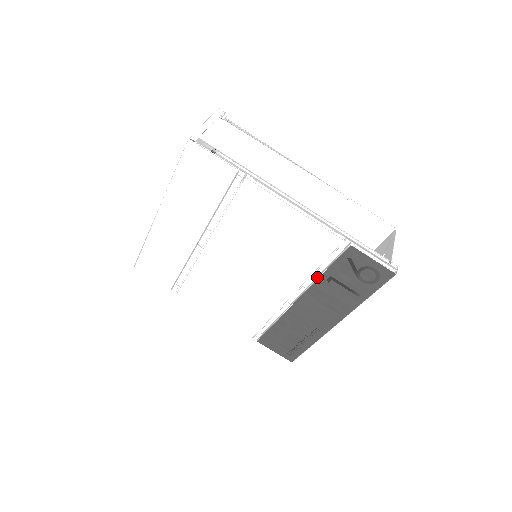
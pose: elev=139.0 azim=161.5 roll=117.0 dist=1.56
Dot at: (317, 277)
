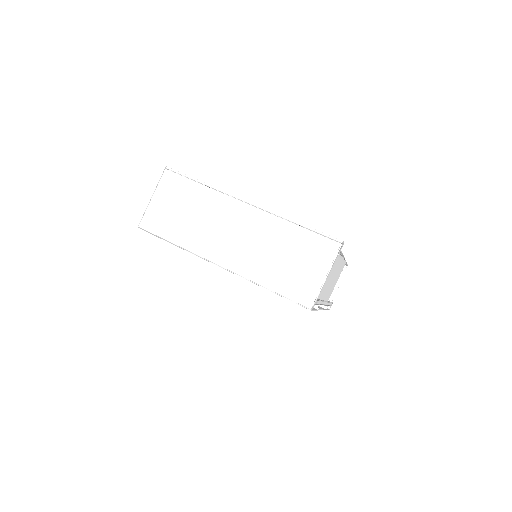
Dot at: occluded
